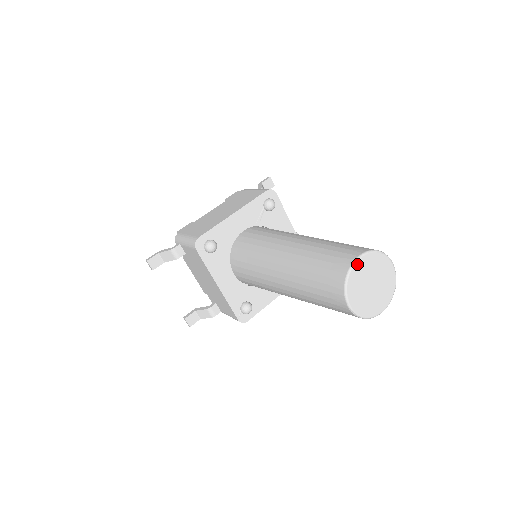
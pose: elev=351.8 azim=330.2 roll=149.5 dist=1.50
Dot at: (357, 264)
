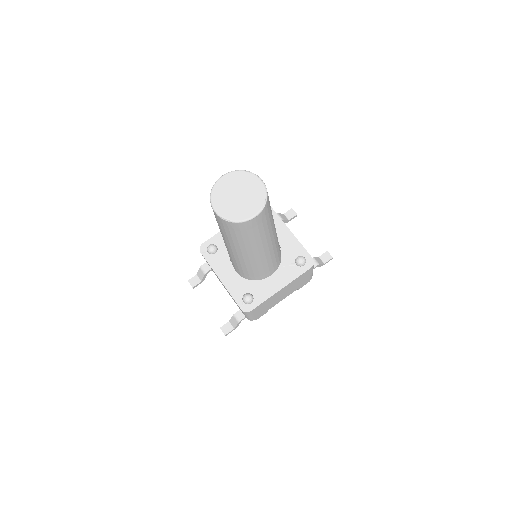
Dot at: (220, 181)
